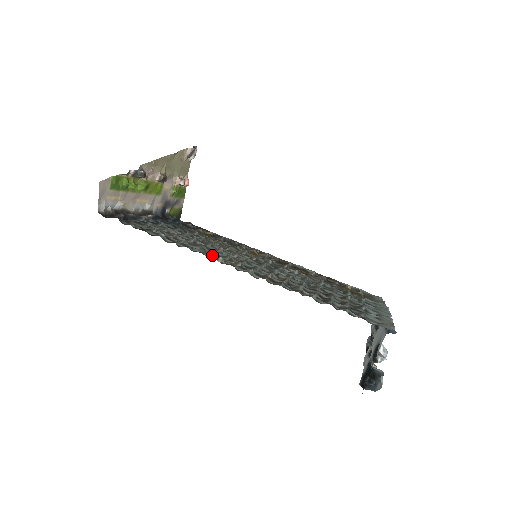
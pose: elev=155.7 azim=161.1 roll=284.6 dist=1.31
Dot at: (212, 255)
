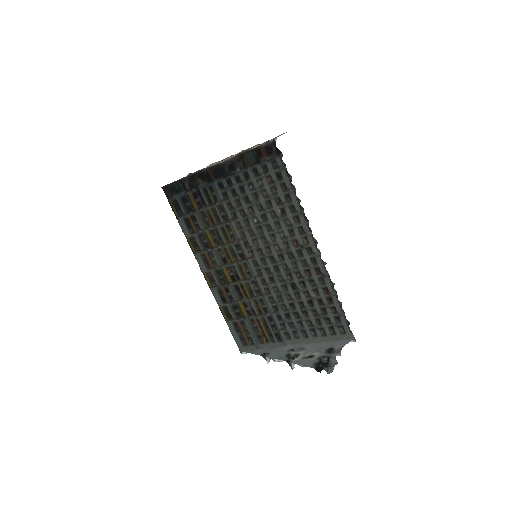
Dot at: (299, 227)
